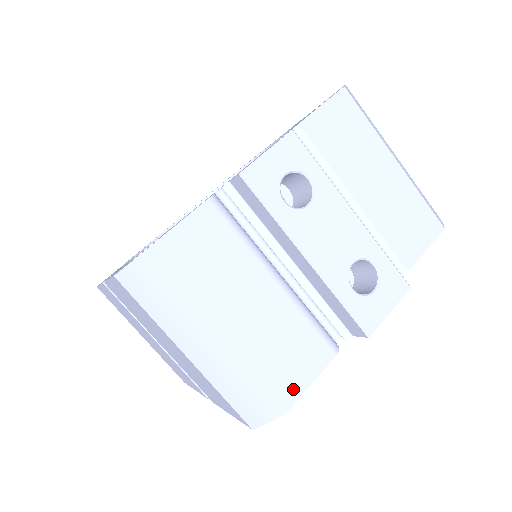
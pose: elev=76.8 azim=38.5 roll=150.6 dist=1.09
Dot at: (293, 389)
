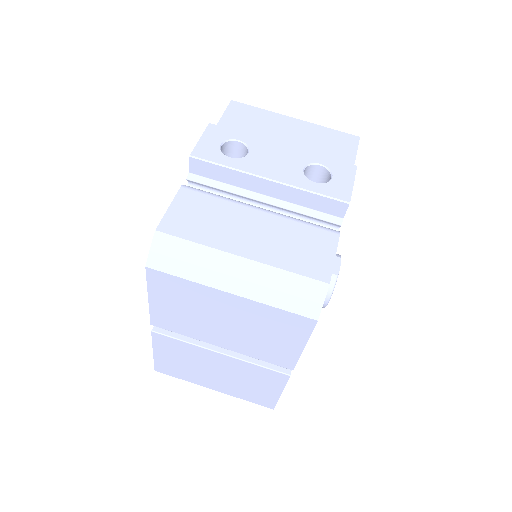
Dot at: (323, 267)
